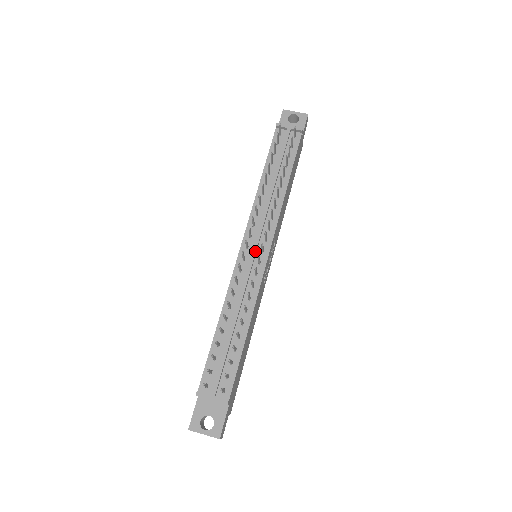
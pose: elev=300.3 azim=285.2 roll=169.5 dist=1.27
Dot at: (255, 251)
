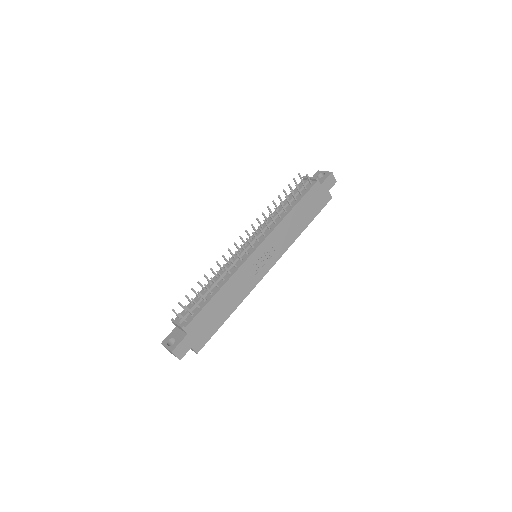
Dot at: (247, 246)
